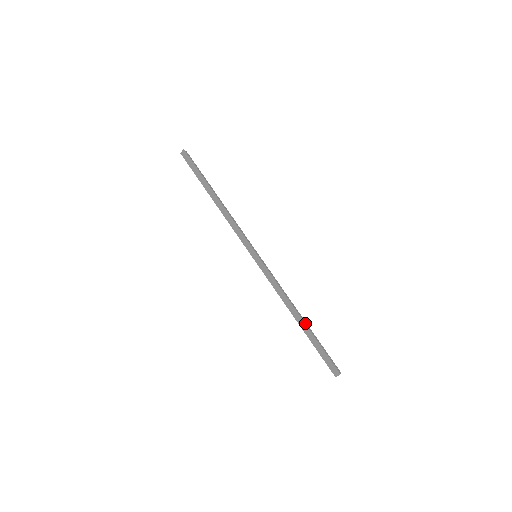
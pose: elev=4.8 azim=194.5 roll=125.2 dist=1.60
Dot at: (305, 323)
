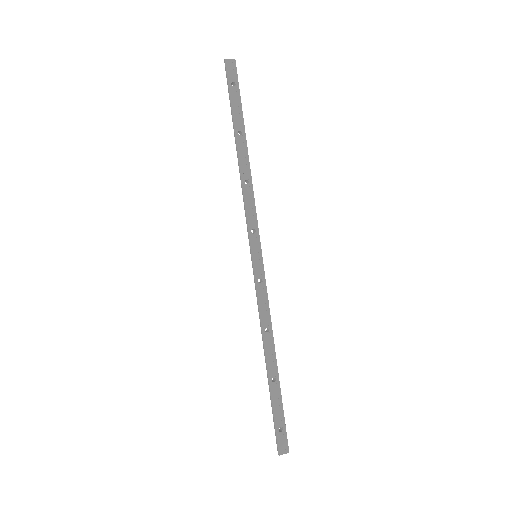
Dot at: (269, 374)
